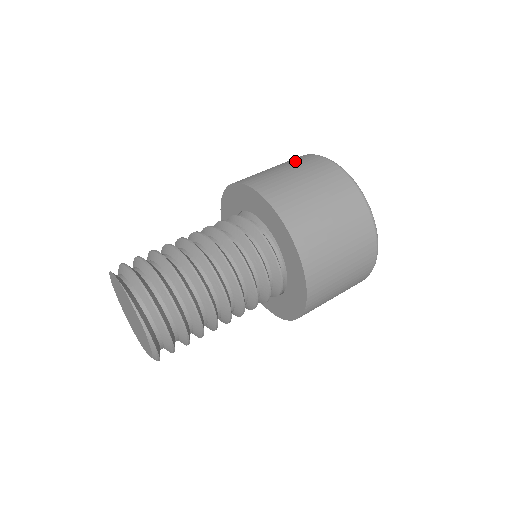
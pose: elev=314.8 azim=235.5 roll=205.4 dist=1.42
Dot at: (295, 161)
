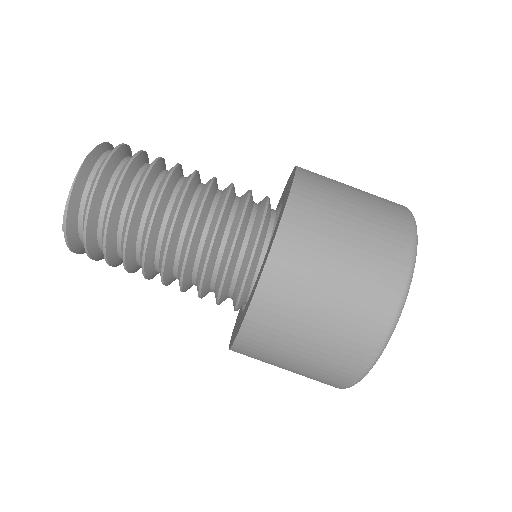
Dot at: (383, 213)
